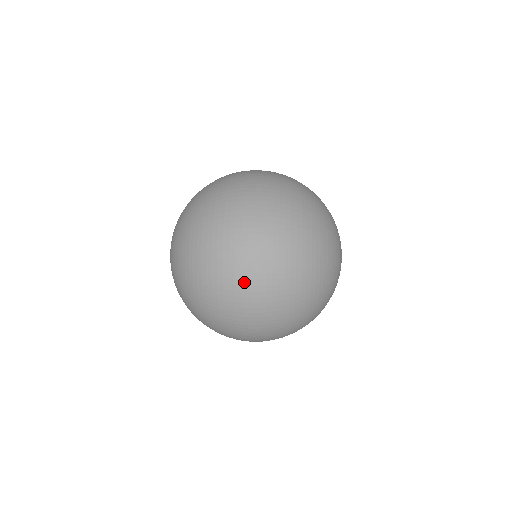
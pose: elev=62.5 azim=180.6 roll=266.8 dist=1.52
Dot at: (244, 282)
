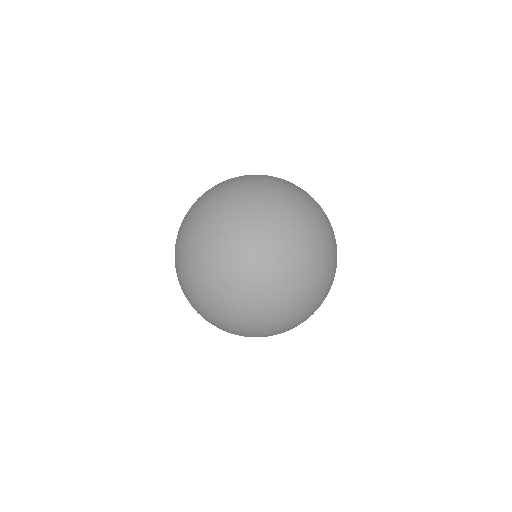
Dot at: (256, 227)
